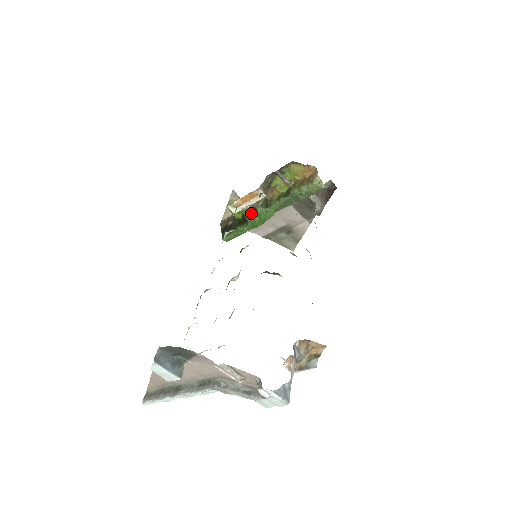
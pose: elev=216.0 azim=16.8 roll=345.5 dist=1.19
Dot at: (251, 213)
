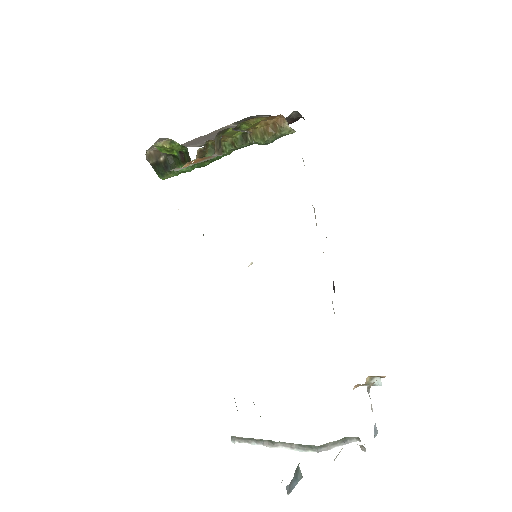
Dot at: occluded
